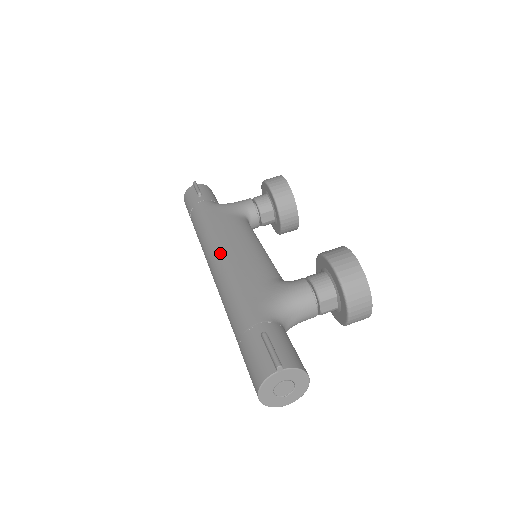
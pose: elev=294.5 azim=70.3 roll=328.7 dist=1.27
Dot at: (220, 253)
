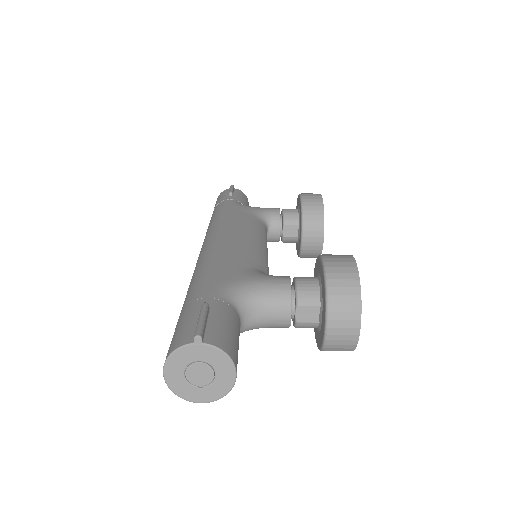
Dot at: (215, 236)
